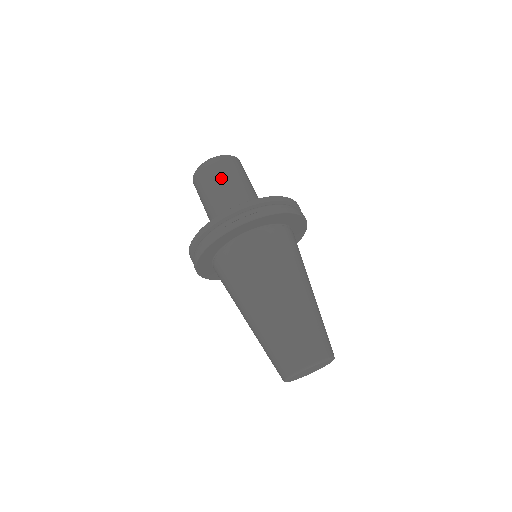
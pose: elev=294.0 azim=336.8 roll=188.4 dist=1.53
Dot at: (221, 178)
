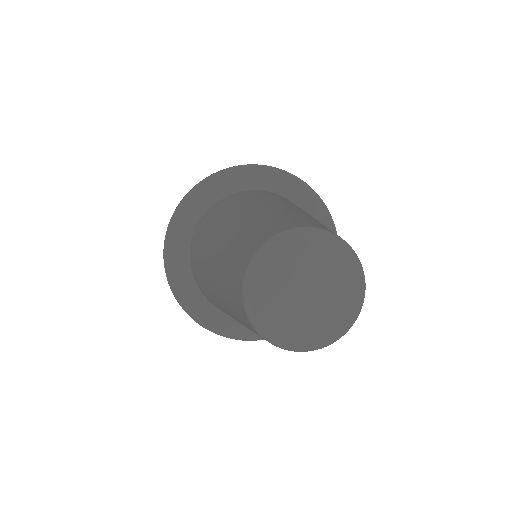
Dot at: occluded
